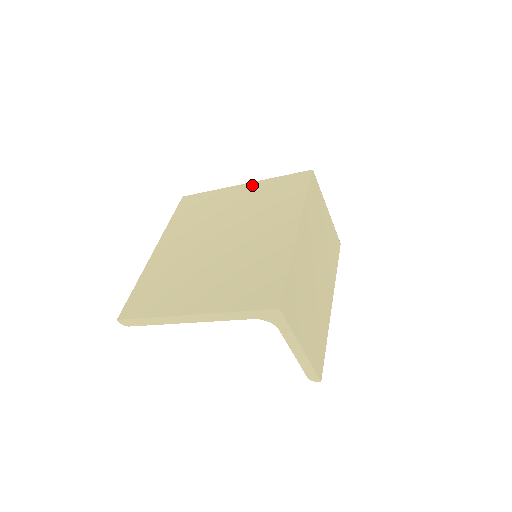
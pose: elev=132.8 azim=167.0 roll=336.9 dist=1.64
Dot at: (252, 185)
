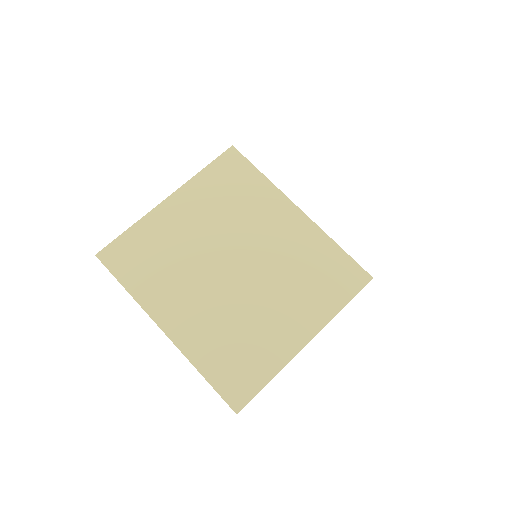
Dot at: (183, 193)
